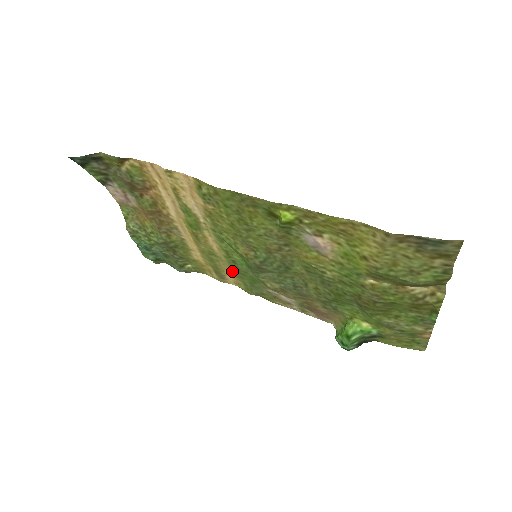
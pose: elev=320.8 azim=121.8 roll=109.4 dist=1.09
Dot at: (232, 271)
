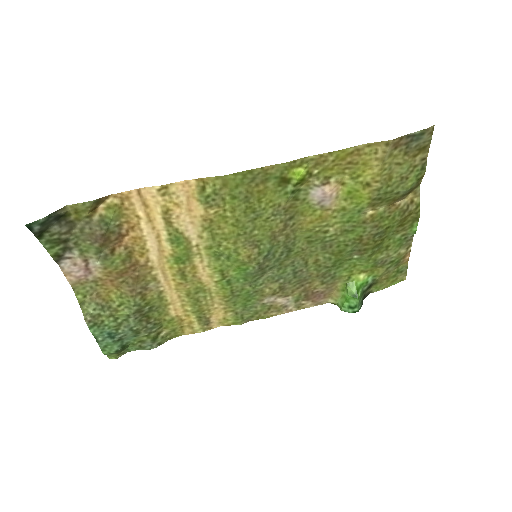
Dot at: (222, 302)
